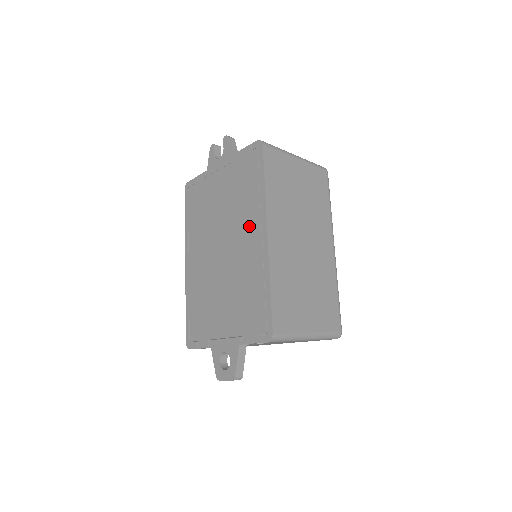
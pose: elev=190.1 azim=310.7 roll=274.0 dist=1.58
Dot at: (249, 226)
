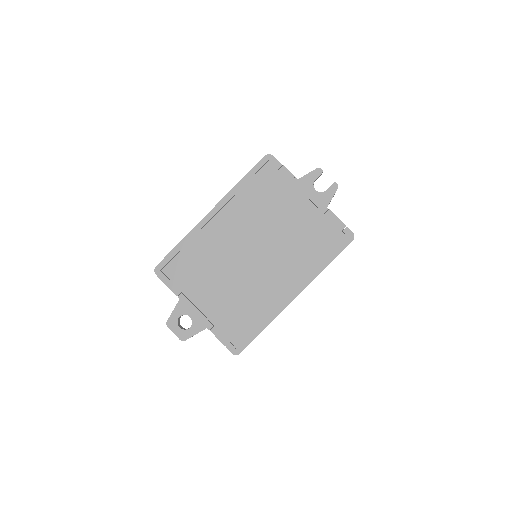
Dot at: (289, 273)
